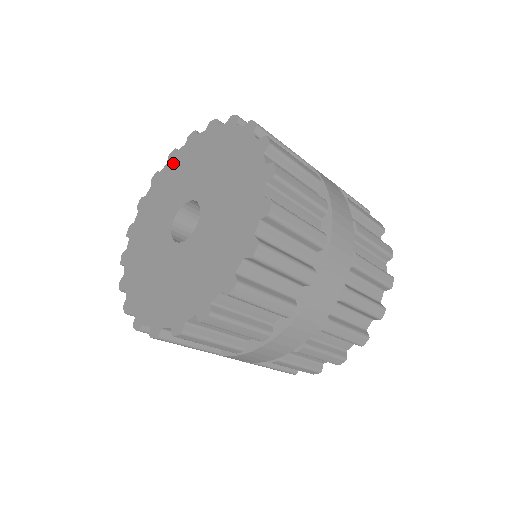
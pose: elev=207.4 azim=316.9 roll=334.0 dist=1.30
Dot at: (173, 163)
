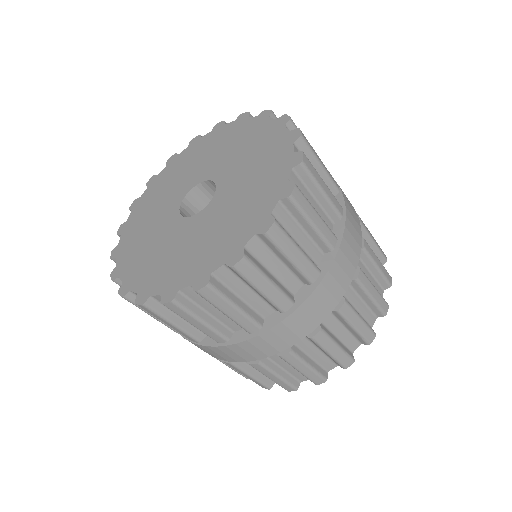
Dot at: (194, 147)
